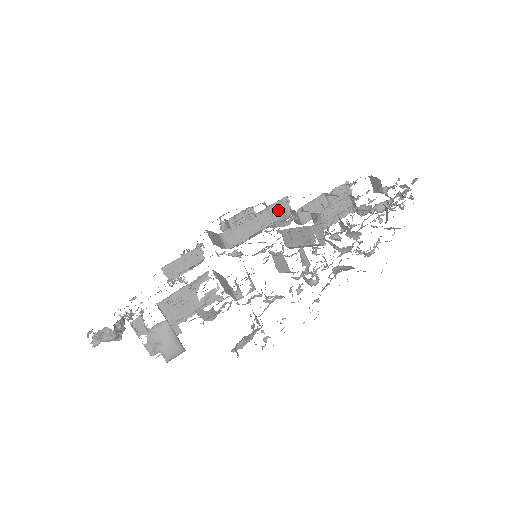
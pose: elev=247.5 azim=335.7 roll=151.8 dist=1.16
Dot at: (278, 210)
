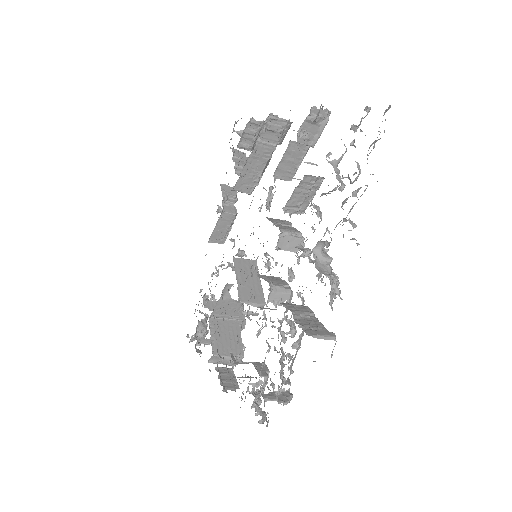
Dot at: (271, 132)
